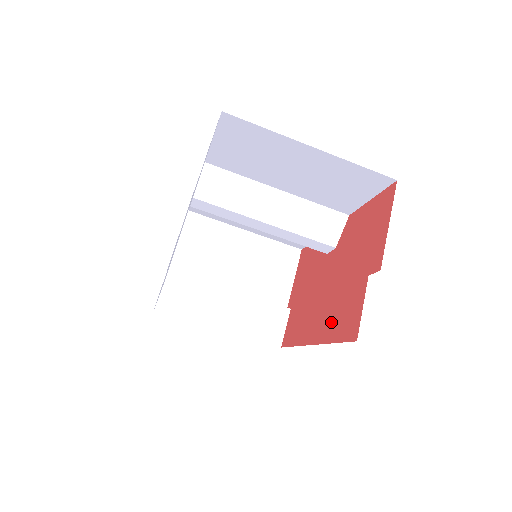
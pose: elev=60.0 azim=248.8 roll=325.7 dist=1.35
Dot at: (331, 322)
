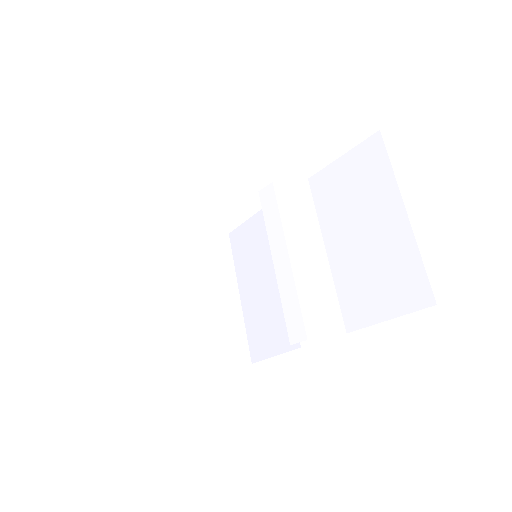
Dot at: occluded
